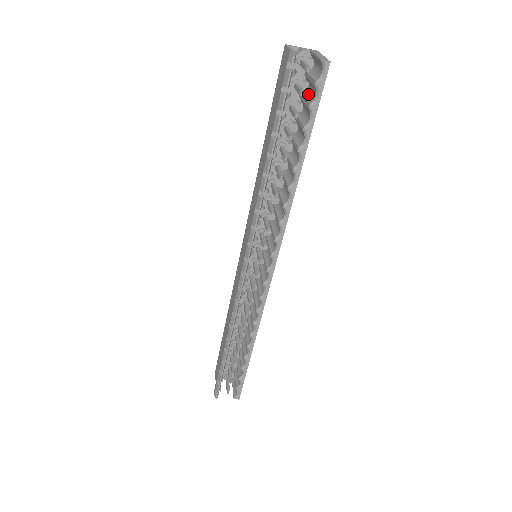
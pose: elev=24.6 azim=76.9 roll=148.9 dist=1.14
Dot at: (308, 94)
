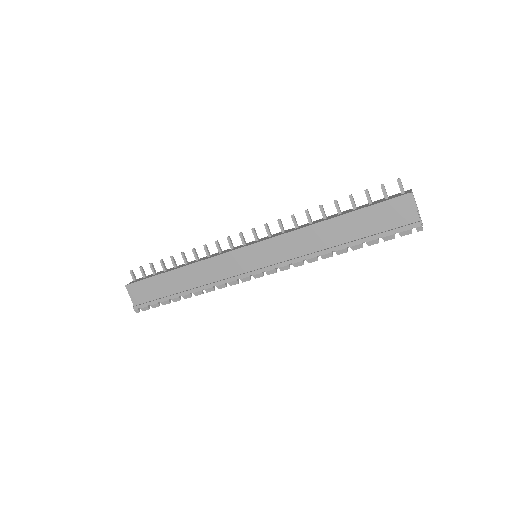
Dot at: occluded
